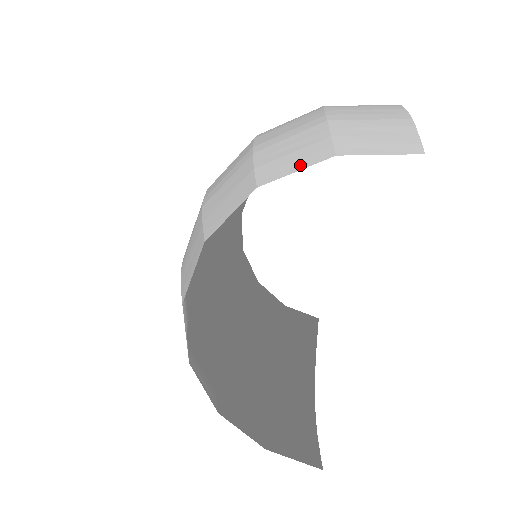
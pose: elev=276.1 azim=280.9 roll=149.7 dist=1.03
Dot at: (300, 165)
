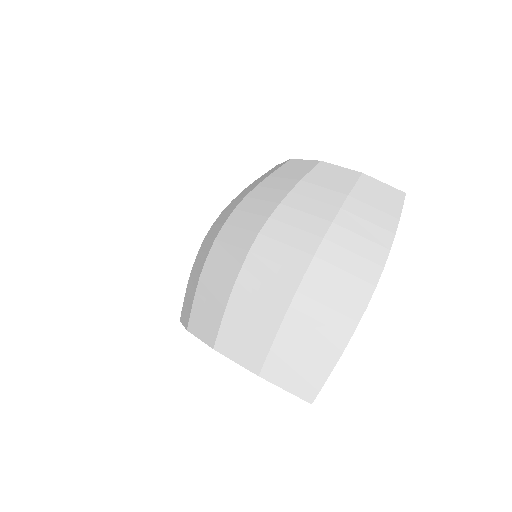
Dot at: (240, 359)
